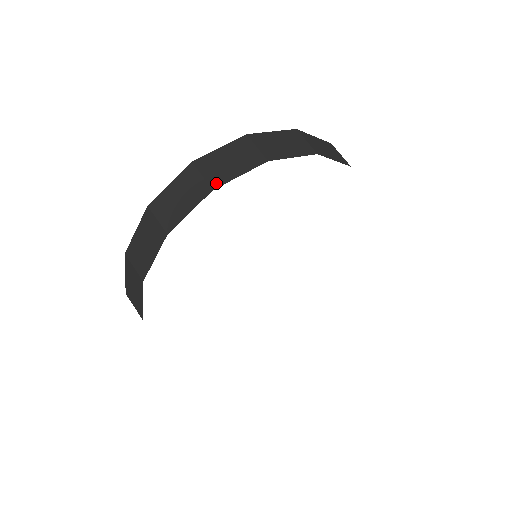
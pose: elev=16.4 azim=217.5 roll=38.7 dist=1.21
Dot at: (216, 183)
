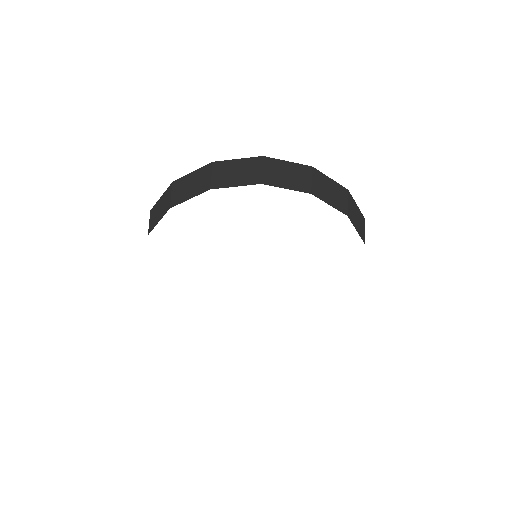
Dot at: (150, 229)
